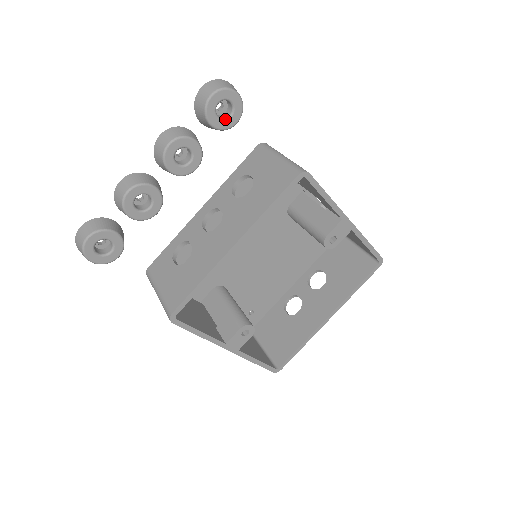
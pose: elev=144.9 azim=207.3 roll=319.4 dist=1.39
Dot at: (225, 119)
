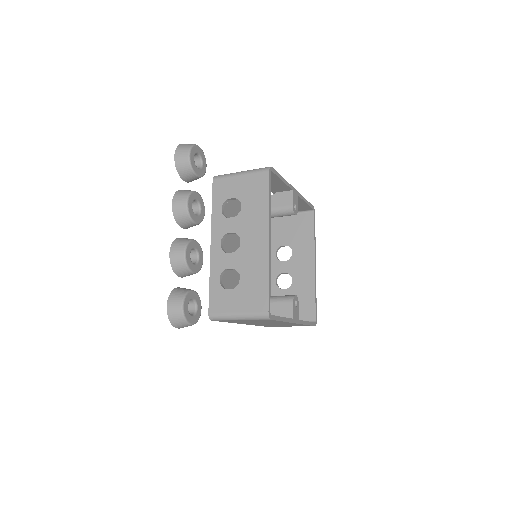
Dot at: (201, 167)
